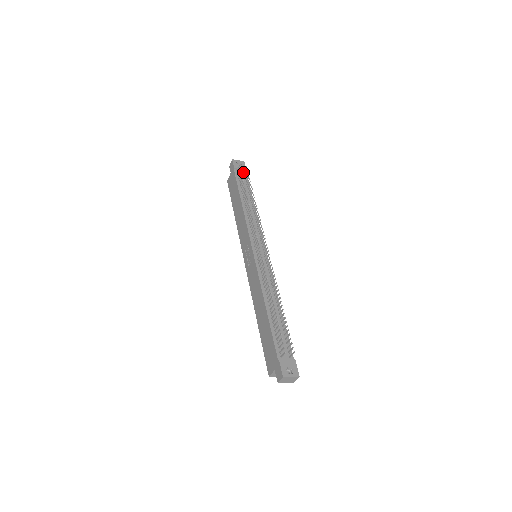
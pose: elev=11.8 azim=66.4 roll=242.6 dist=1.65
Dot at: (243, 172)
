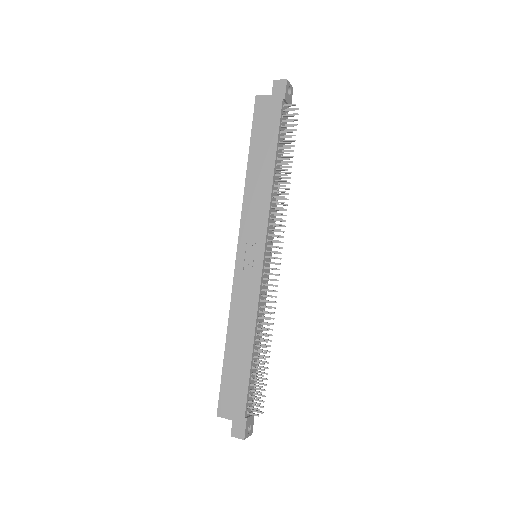
Dot at: (287, 108)
